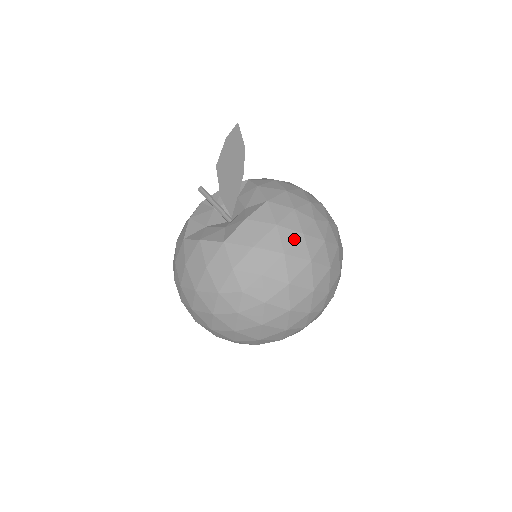
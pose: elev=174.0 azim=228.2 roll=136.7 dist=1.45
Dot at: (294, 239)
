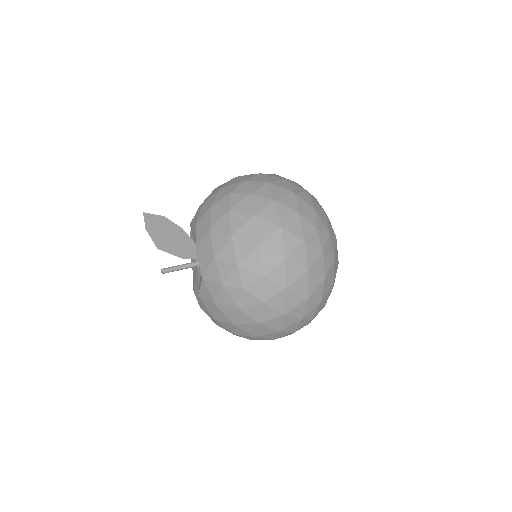
Dot at: (228, 220)
